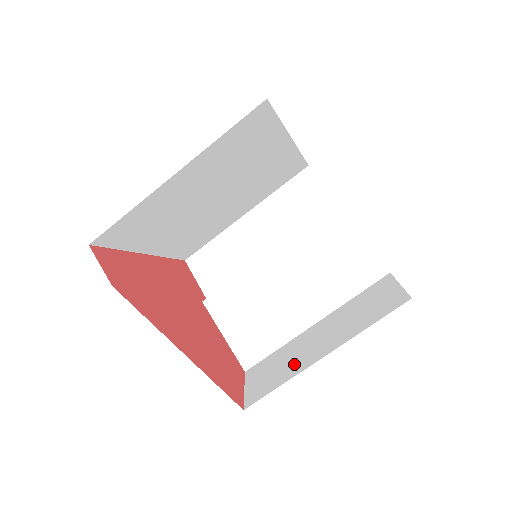
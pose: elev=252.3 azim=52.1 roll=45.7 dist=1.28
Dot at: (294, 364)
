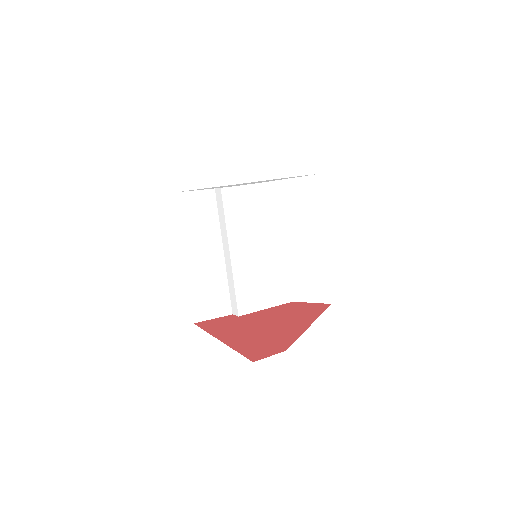
Dot at: (316, 263)
